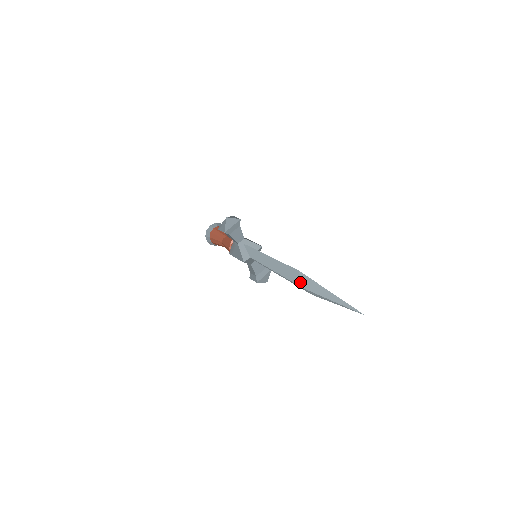
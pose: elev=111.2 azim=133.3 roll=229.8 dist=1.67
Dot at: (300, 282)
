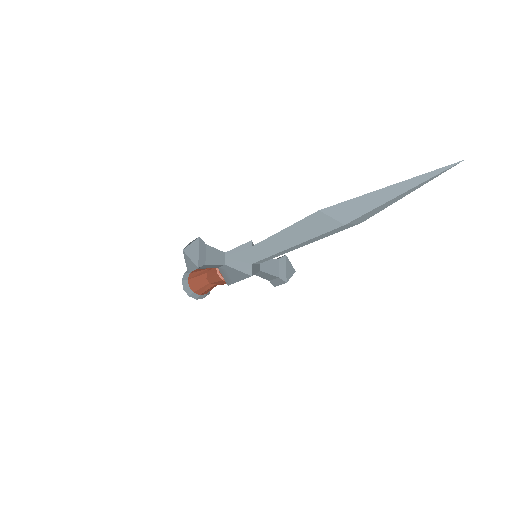
Dot at: (334, 222)
